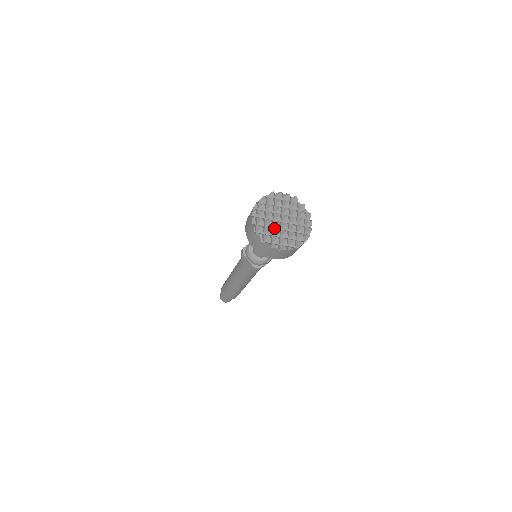
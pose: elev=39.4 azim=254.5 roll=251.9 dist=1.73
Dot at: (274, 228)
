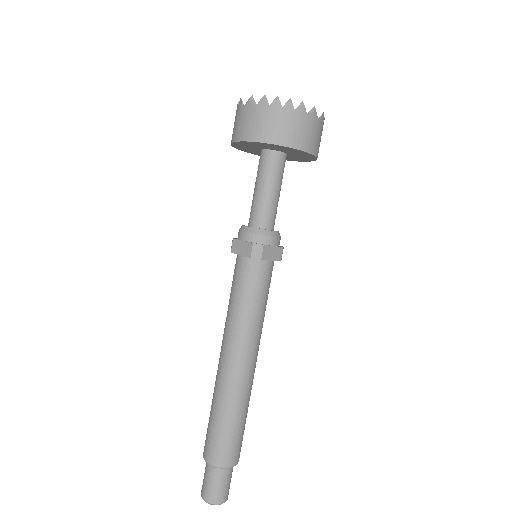
Dot at: occluded
